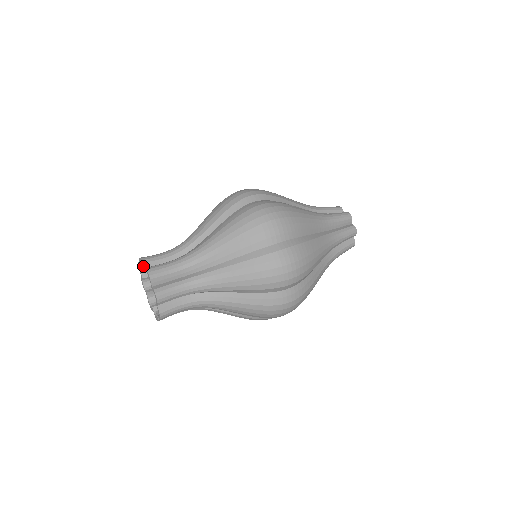
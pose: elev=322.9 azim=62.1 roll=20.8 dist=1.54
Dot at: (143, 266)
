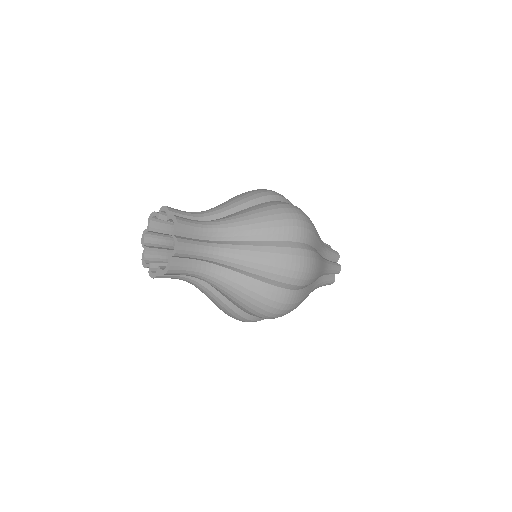
Dot at: (146, 230)
